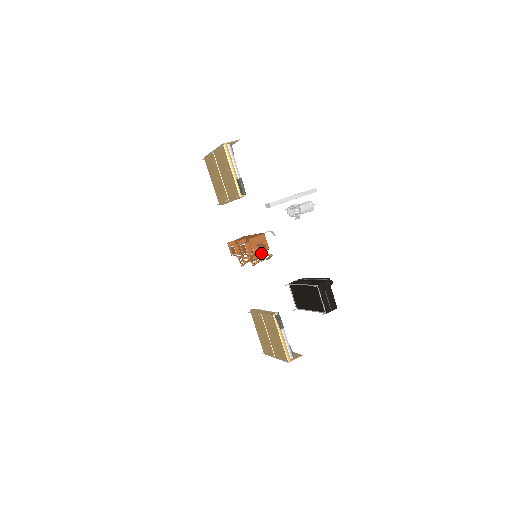
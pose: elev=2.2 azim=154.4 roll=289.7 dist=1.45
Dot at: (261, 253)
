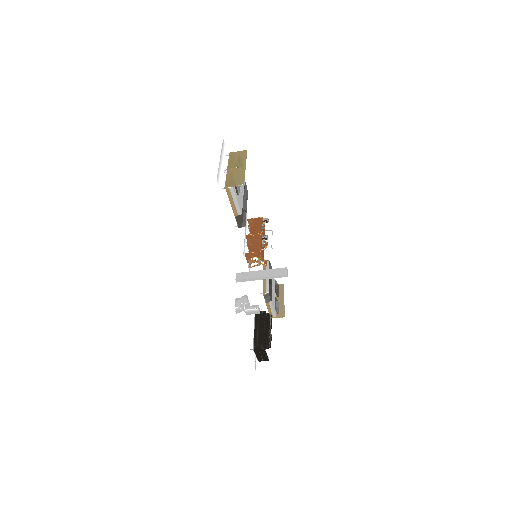
Dot at: (256, 262)
